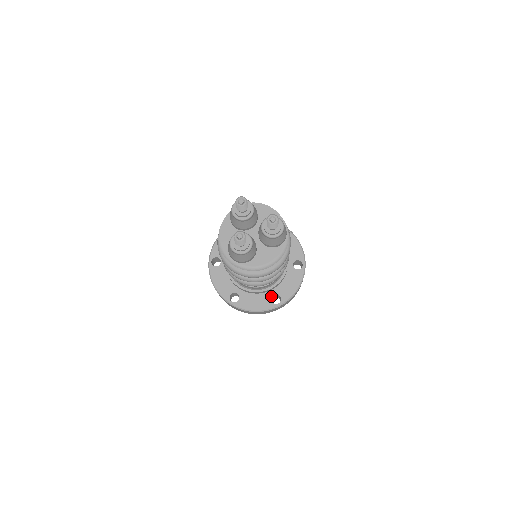
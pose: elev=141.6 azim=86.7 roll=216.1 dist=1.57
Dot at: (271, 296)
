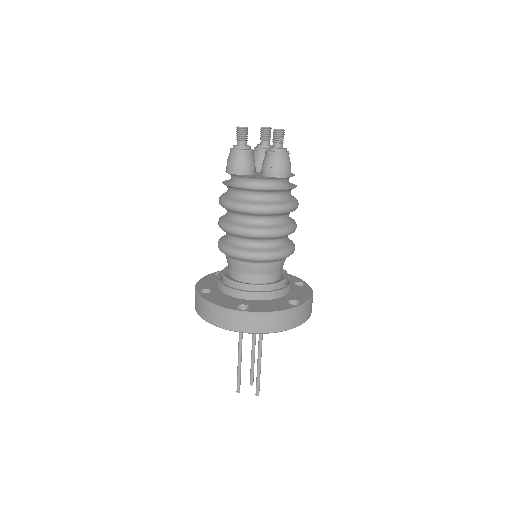
Dot at: (241, 304)
